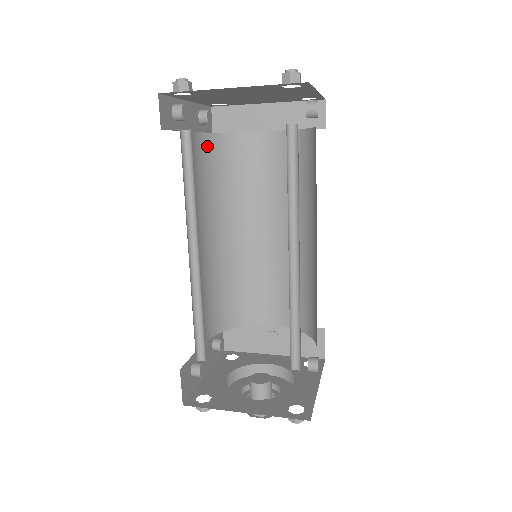
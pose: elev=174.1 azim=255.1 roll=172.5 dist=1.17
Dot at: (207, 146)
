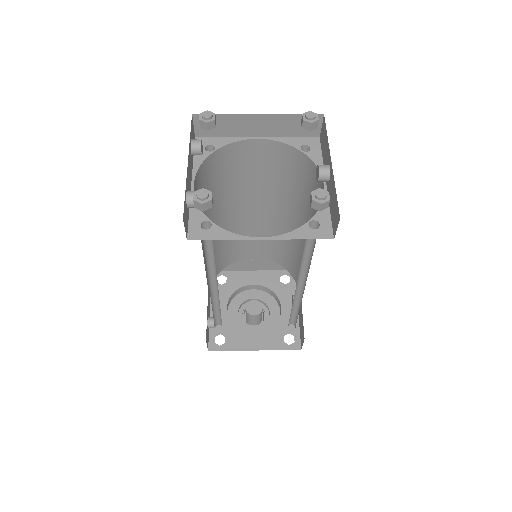
Dot at: (202, 174)
